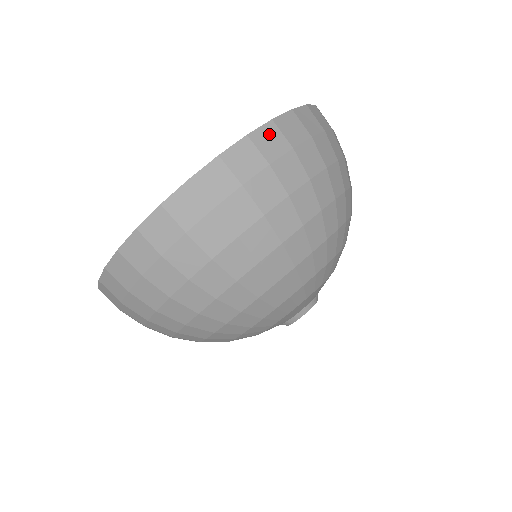
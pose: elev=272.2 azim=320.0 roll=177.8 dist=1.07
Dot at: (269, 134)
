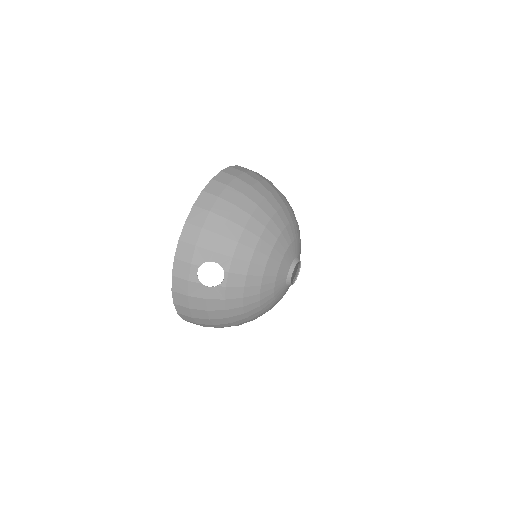
Dot at: occluded
